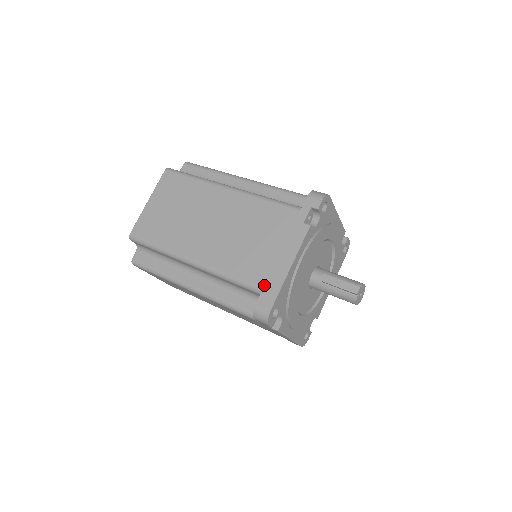
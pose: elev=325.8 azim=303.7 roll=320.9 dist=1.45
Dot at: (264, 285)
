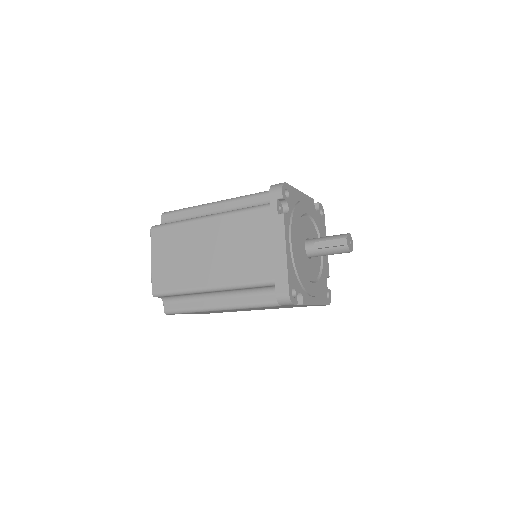
Dot at: (274, 277)
